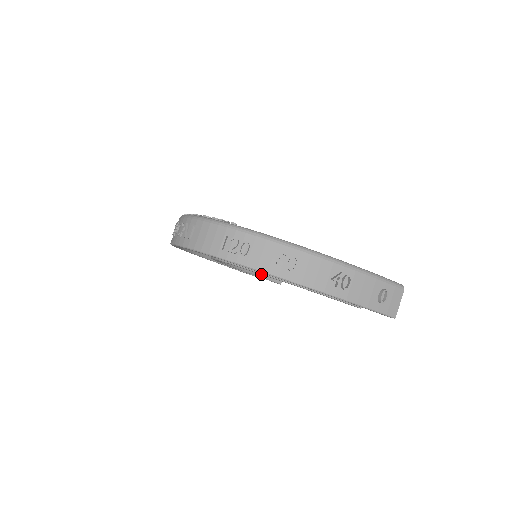
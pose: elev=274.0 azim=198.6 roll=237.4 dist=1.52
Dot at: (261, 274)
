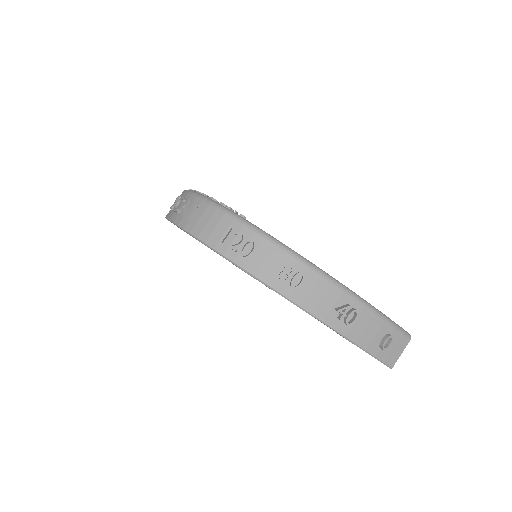
Dot at: occluded
